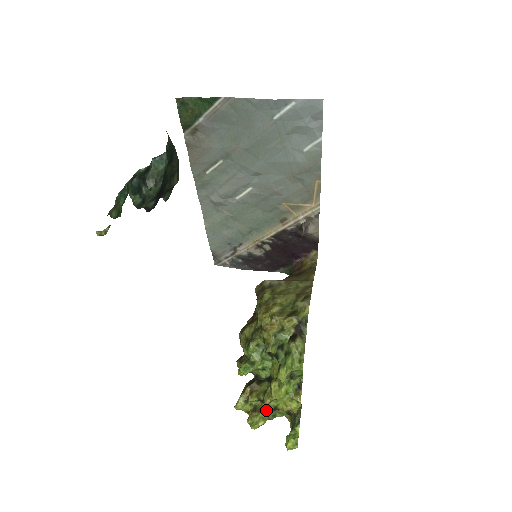
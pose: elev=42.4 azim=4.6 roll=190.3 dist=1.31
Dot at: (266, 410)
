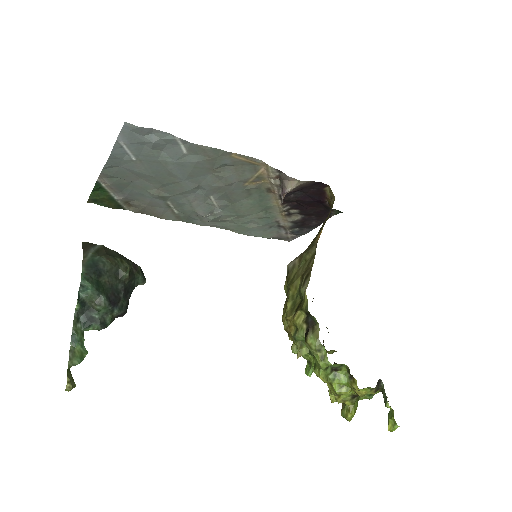
Dot at: (345, 402)
